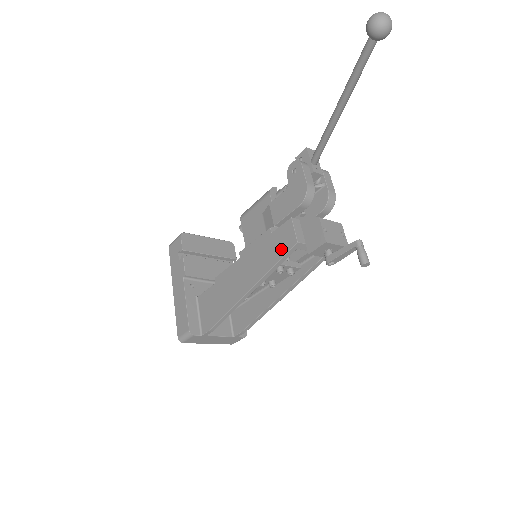
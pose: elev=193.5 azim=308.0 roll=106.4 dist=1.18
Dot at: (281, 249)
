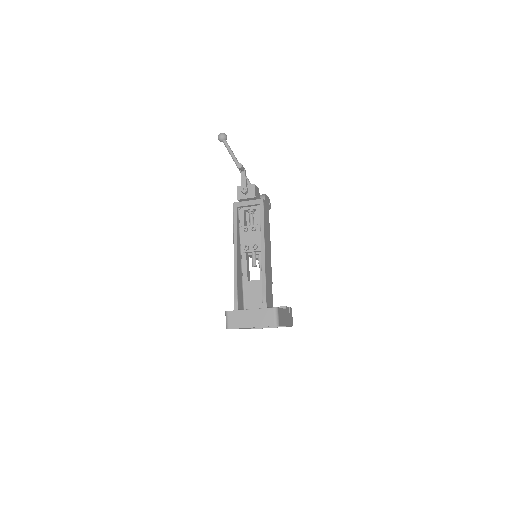
Dot at: occluded
